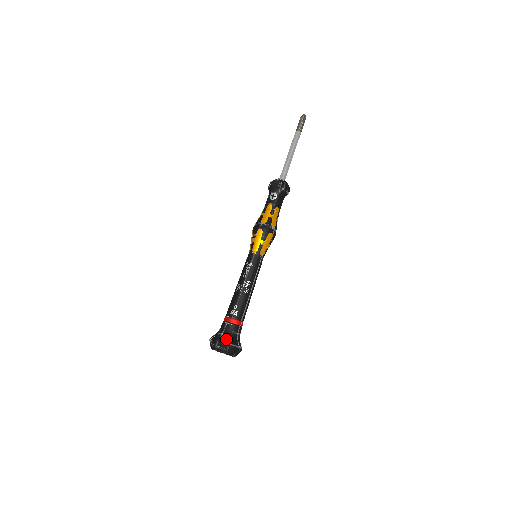
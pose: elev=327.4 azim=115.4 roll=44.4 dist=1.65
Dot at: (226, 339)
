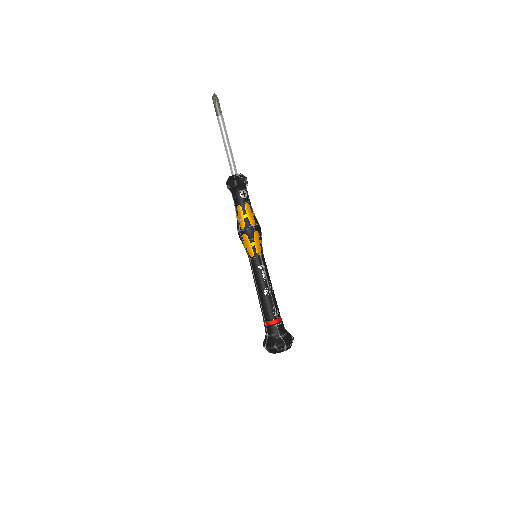
Dot at: (287, 337)
